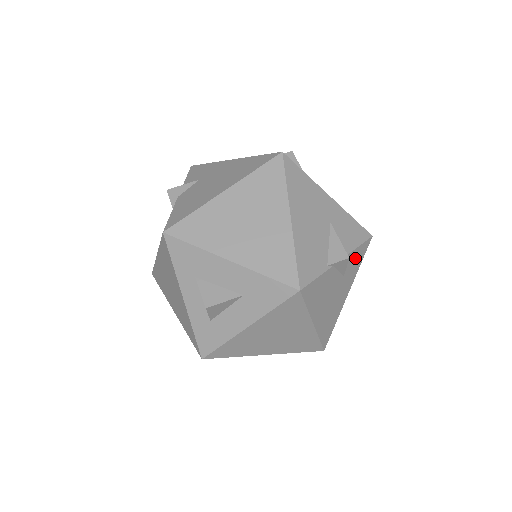
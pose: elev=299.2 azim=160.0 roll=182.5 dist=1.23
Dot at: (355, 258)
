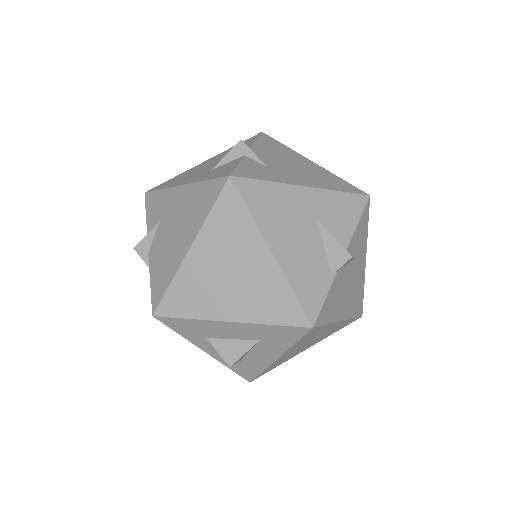
Dot at: (359, 233)
